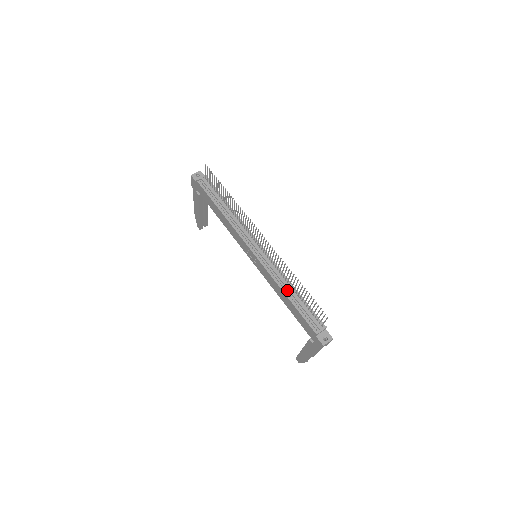
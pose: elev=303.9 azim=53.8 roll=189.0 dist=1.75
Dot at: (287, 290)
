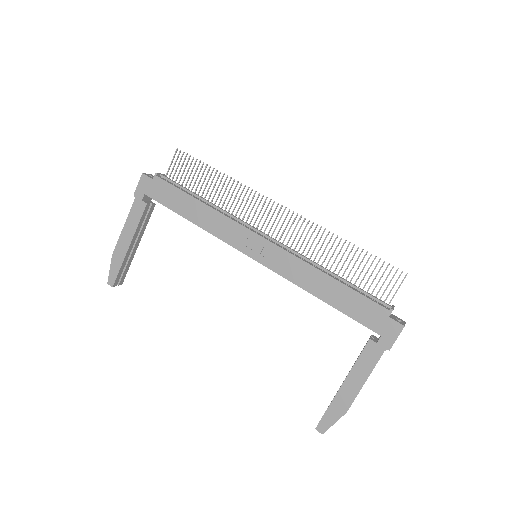
Dot at: (326, 272)
